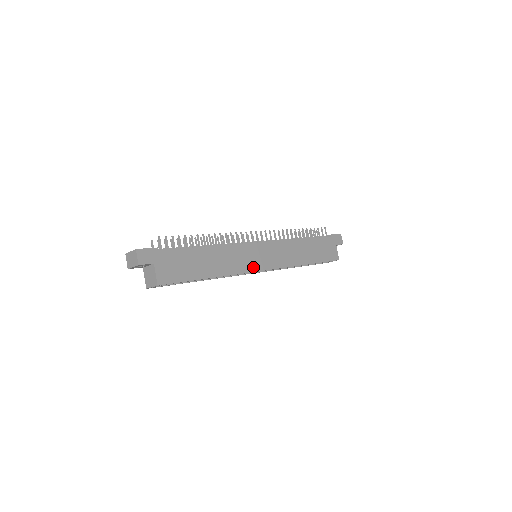
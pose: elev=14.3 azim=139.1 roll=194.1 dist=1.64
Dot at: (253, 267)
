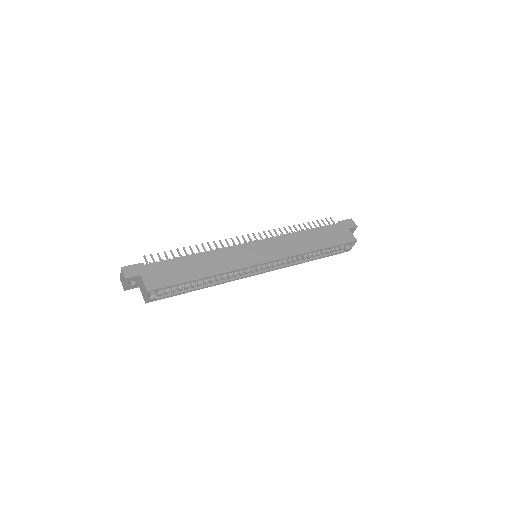
Dot at: (250, 262)
